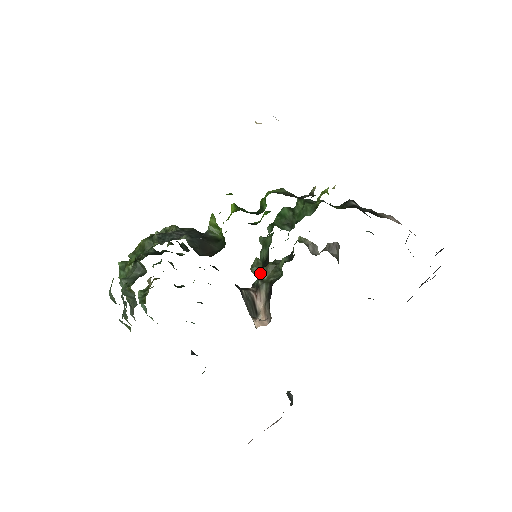
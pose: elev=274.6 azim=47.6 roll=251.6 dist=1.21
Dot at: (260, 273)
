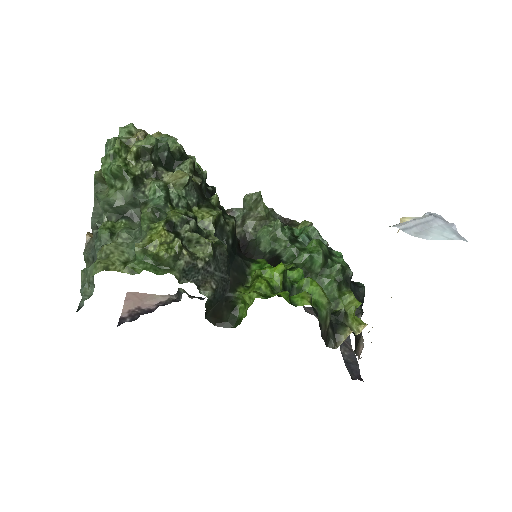
Dot at: (248, 213)
